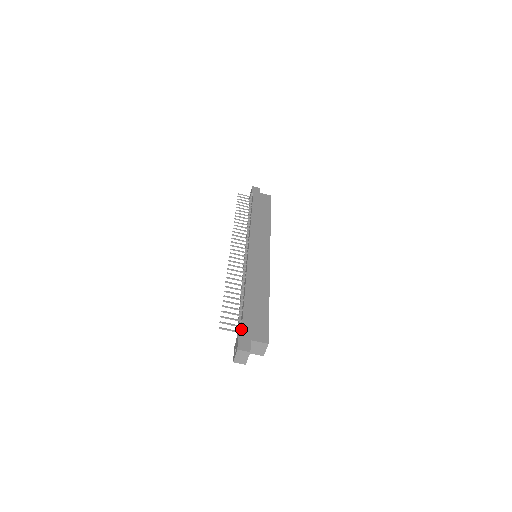
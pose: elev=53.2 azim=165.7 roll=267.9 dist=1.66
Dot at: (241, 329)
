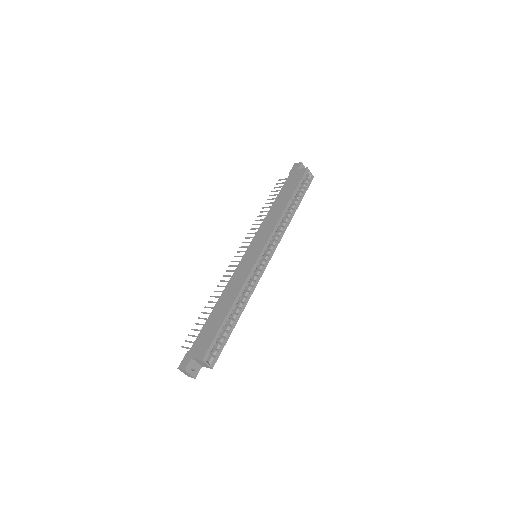
Dot at: (191, 347)
